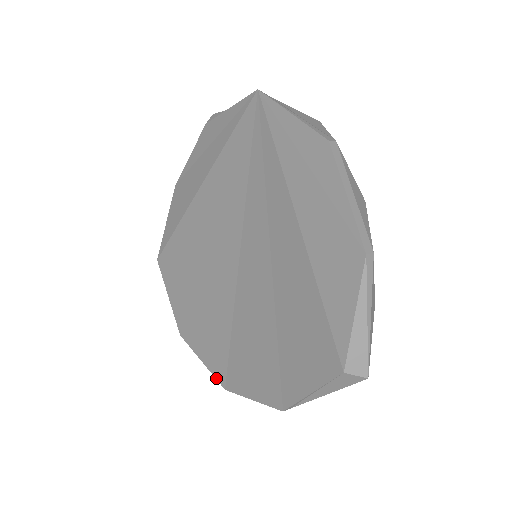
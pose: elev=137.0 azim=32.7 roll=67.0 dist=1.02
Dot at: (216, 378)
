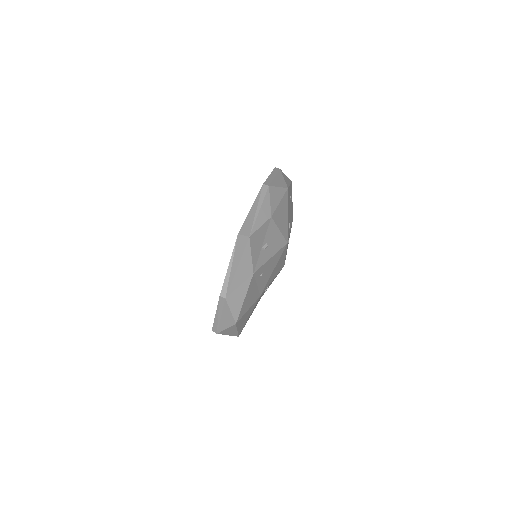
Dot at: occluded
